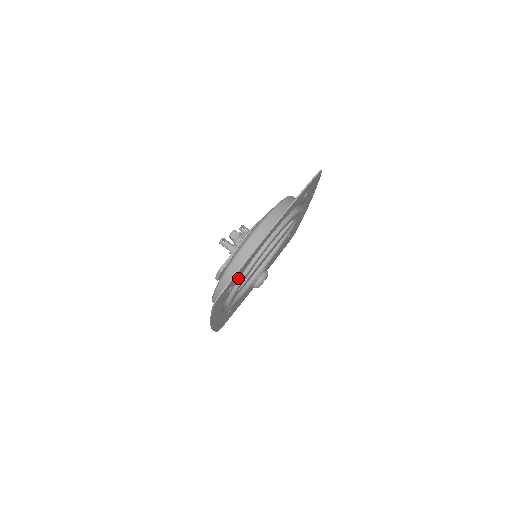
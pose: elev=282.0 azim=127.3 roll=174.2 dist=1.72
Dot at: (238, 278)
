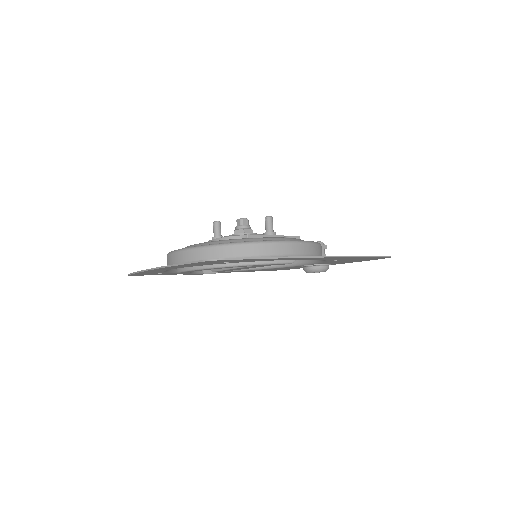
Dot at: occluded
